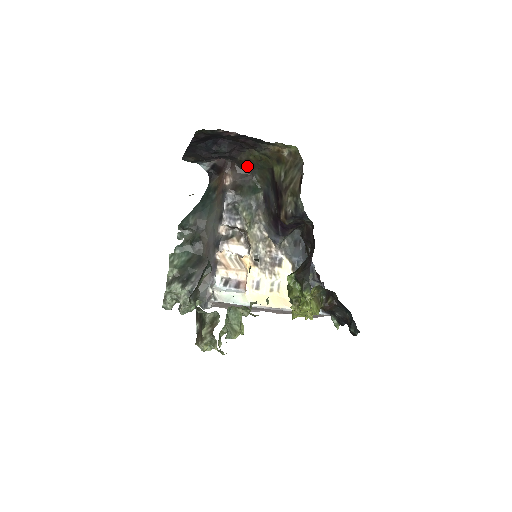
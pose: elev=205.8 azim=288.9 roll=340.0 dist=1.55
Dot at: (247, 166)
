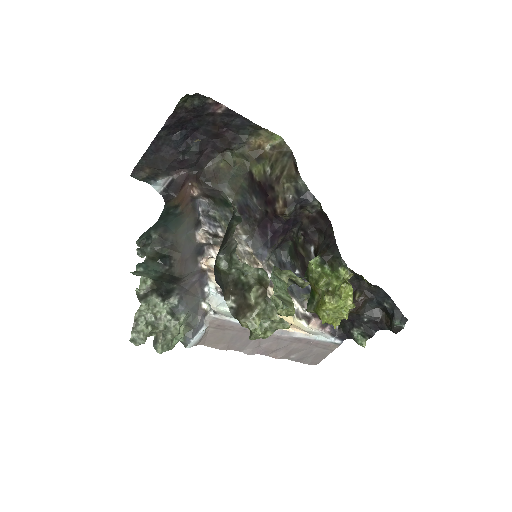
Dot at: (214, 179)
